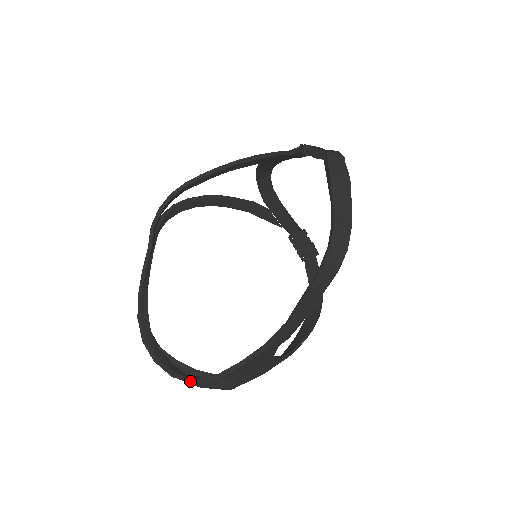
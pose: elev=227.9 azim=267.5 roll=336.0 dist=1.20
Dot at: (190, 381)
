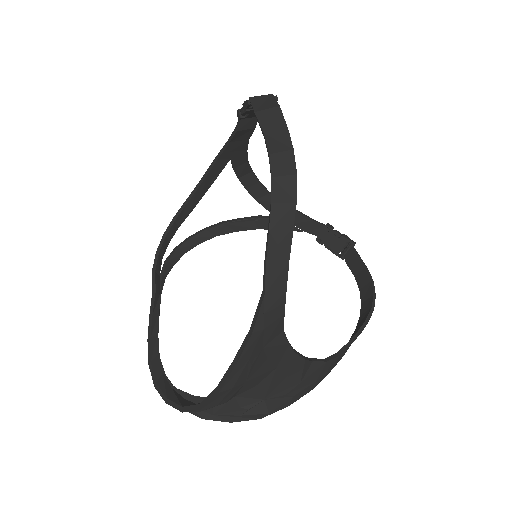
Dot at: (197, 408)
